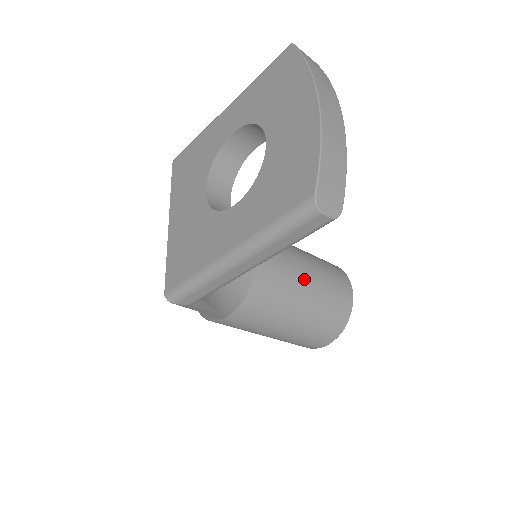
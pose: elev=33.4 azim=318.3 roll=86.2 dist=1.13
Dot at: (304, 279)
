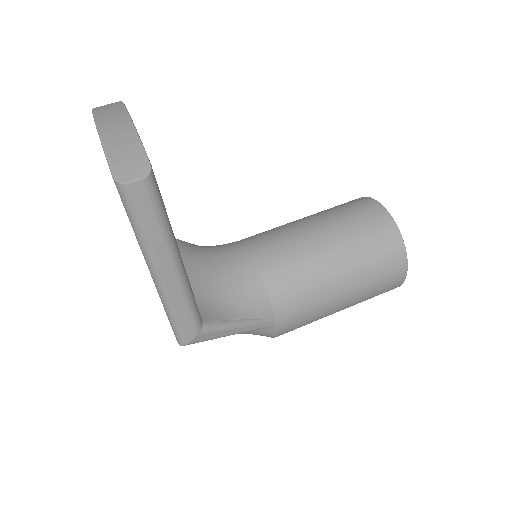
Dot at: (313, 235)
